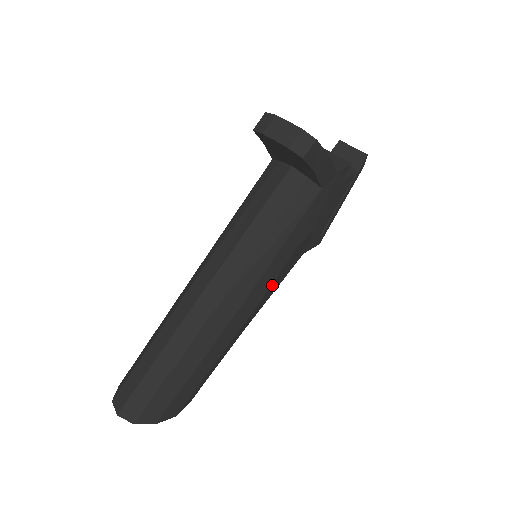
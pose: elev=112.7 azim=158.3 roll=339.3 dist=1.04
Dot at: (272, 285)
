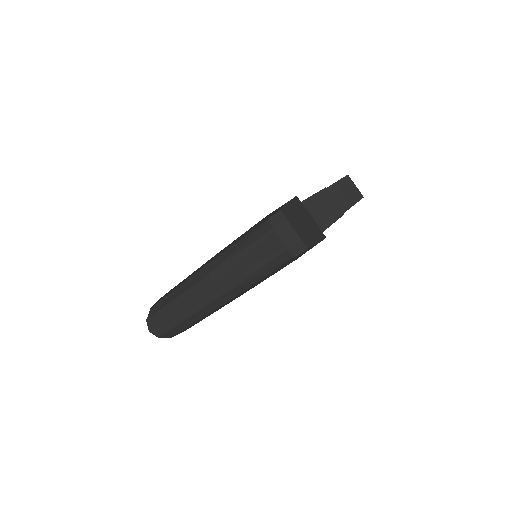
Dot at: occluded
